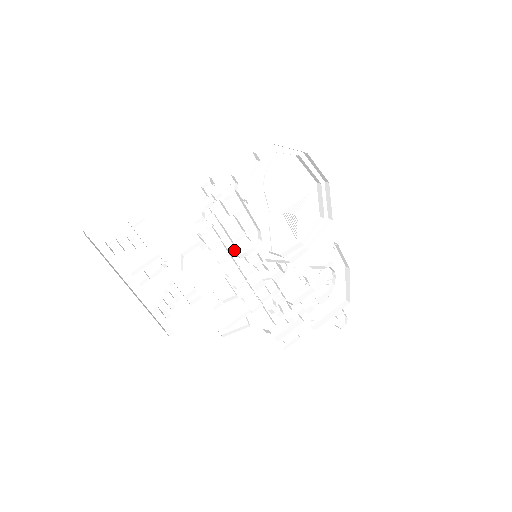
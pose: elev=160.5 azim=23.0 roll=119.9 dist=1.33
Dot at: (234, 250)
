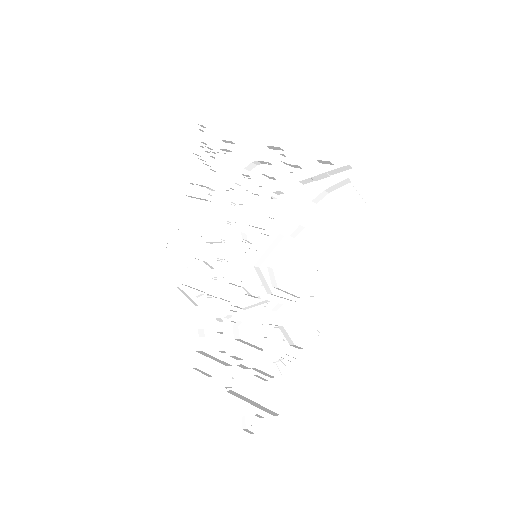
Dot at: (250, 233)
